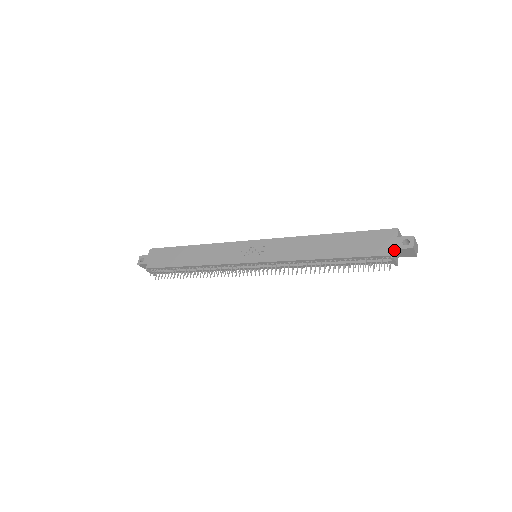
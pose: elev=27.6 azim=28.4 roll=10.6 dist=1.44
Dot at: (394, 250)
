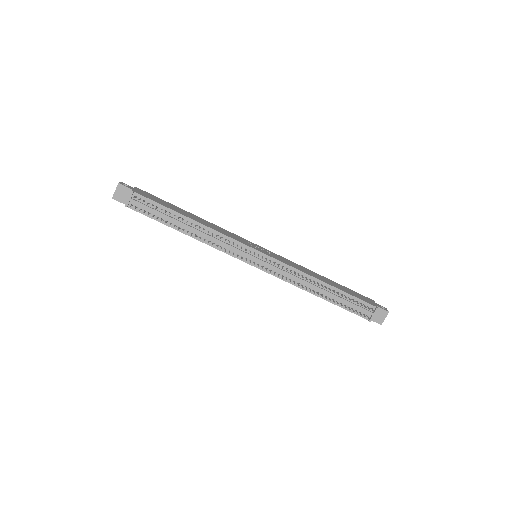
Dot at: (375, 307)
